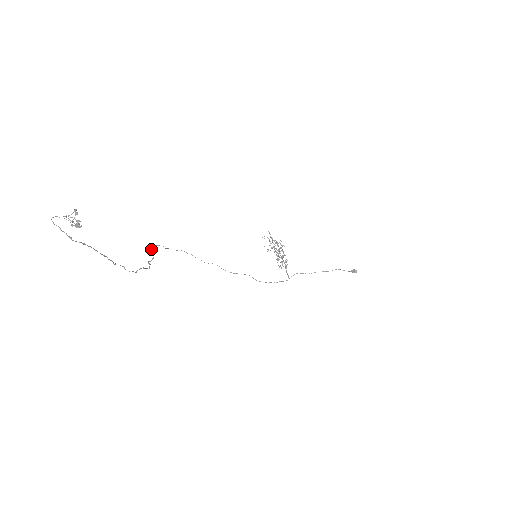
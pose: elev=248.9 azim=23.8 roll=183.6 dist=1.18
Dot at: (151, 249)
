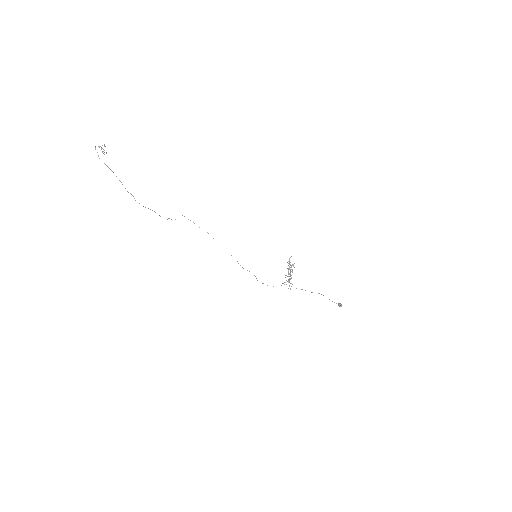
Dot at: occluded
